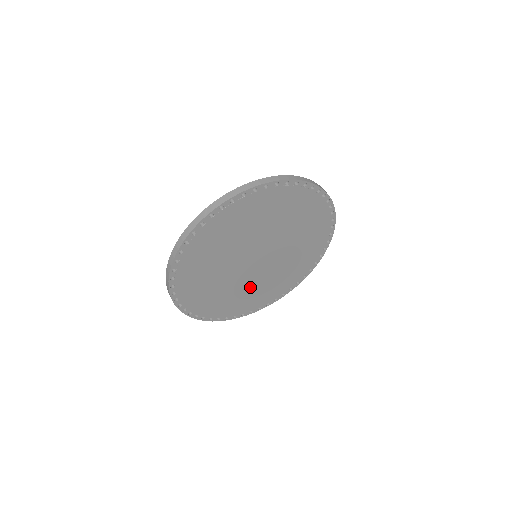
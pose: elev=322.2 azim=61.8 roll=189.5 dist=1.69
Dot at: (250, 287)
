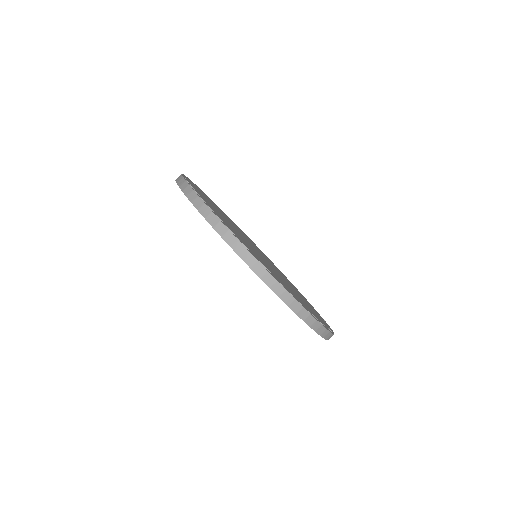
Dot at: occluded
